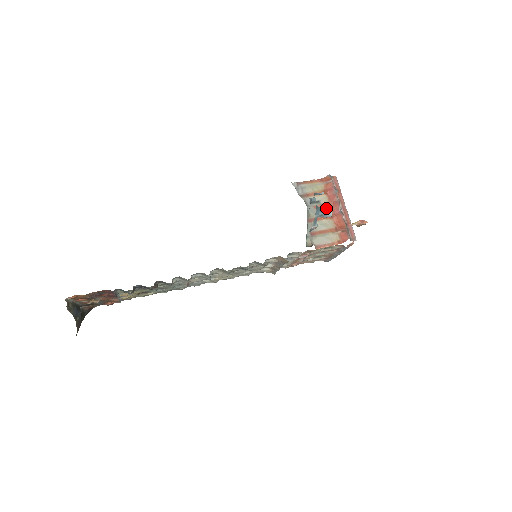
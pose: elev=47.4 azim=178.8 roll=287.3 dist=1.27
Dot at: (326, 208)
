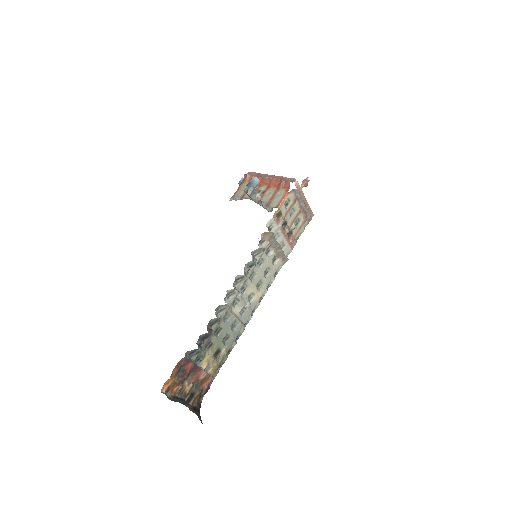
Dot at: (251, 180)
